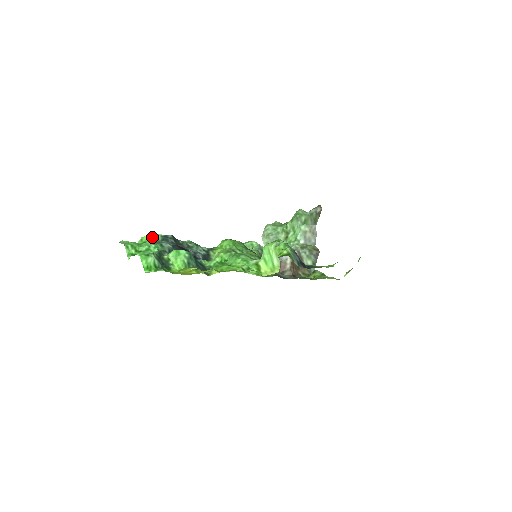
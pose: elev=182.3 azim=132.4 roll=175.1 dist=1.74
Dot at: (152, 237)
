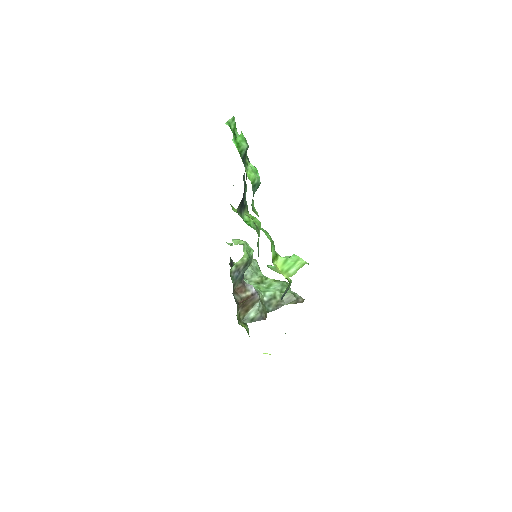
Dot at: occluded
